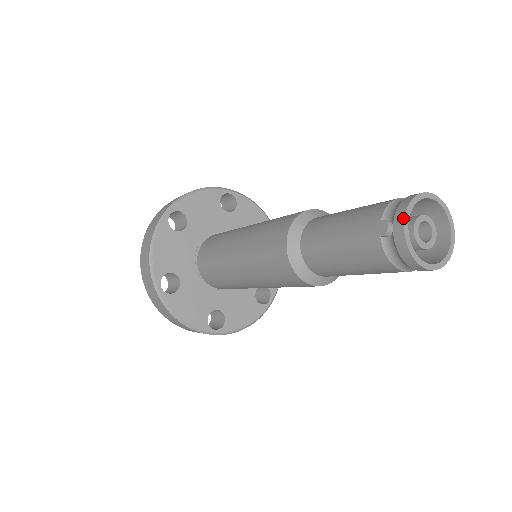
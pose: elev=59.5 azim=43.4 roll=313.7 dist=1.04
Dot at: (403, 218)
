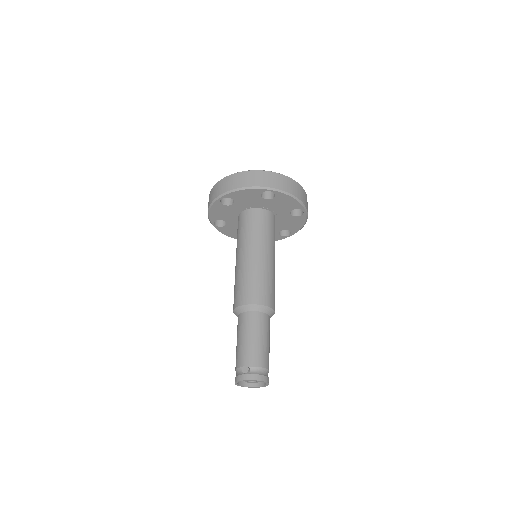
Dot at: (249, 379)
